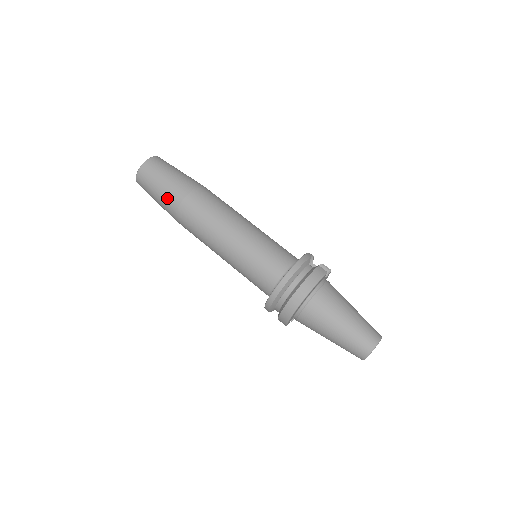
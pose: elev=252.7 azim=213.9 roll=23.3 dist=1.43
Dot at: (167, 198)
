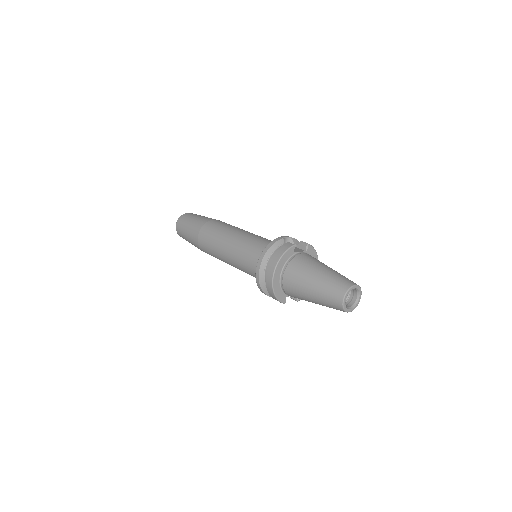
Dot at: (191, 238)
